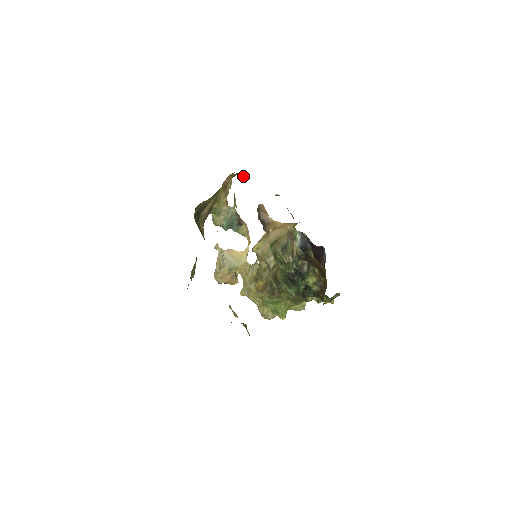
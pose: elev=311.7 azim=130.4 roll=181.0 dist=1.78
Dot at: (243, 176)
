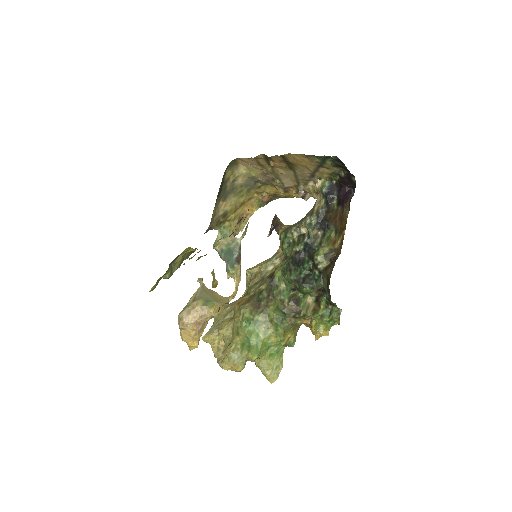
Dot at: (271, 190)
